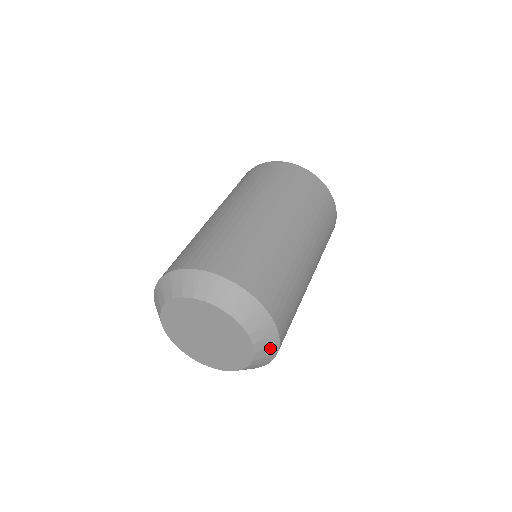
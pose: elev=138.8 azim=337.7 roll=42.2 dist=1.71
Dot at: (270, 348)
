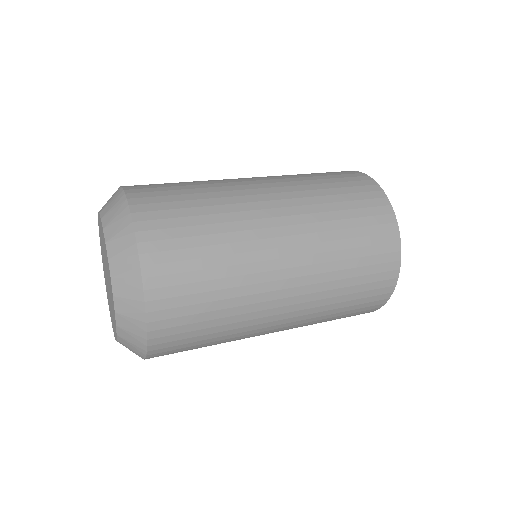
Dot at: (135, 351)
